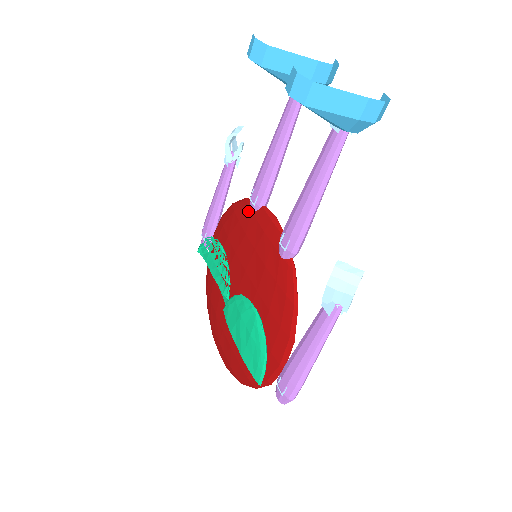
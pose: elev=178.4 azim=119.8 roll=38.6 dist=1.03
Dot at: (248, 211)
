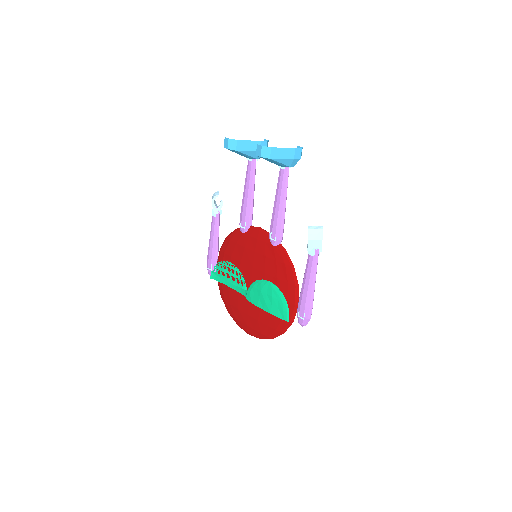
Dot at: (241, 234)
